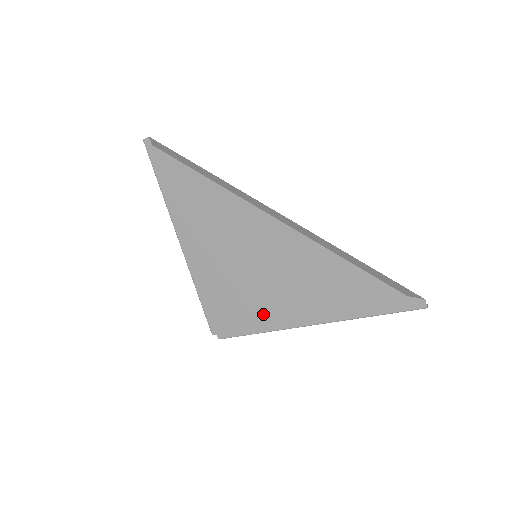
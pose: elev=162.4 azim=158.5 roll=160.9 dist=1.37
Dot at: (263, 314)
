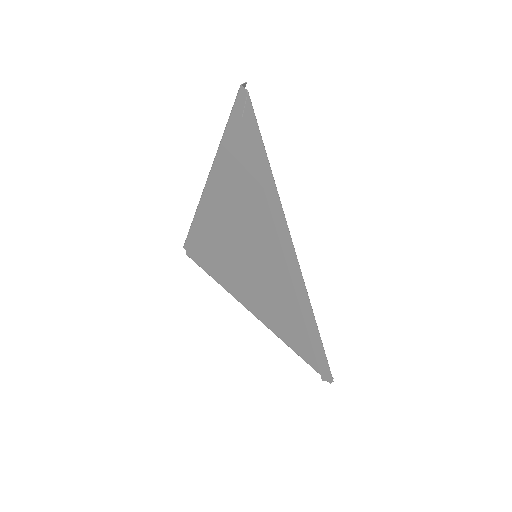
Dot at: (229, 280)
